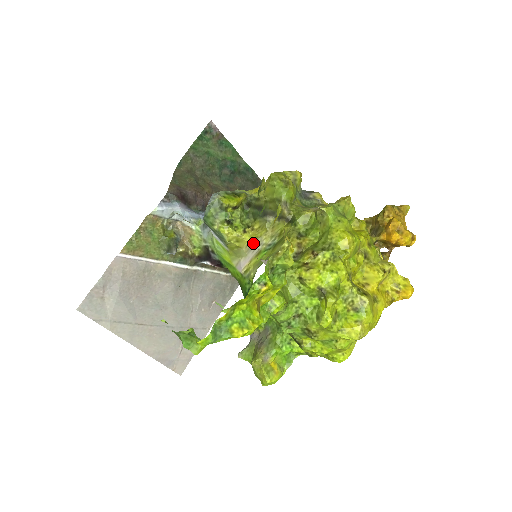
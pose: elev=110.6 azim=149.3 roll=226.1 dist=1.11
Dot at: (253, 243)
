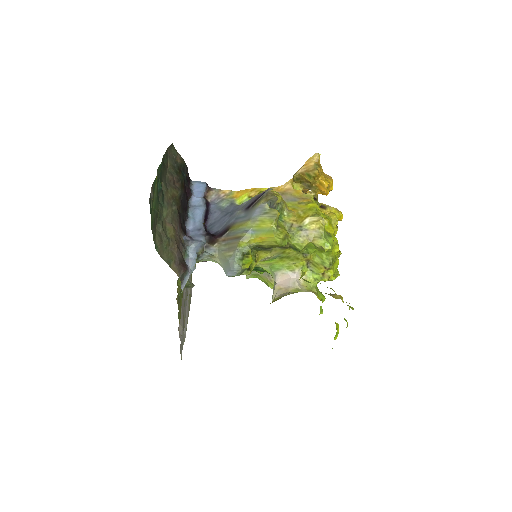
Dot at: (262, 260)
